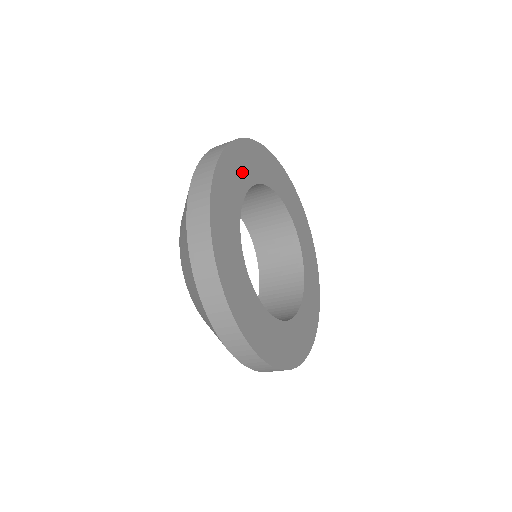
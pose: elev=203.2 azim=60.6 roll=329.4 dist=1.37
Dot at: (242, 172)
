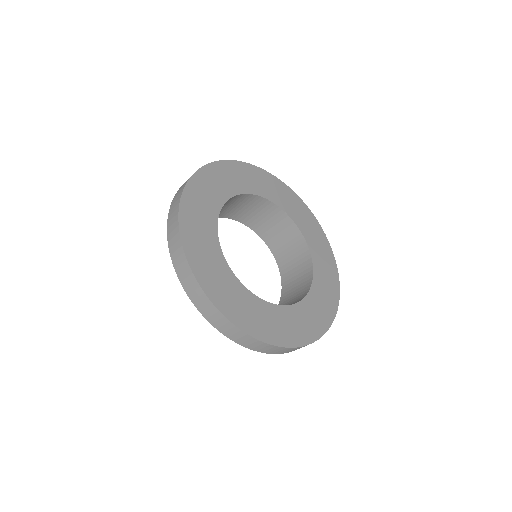
Dot at: (259, 185)
